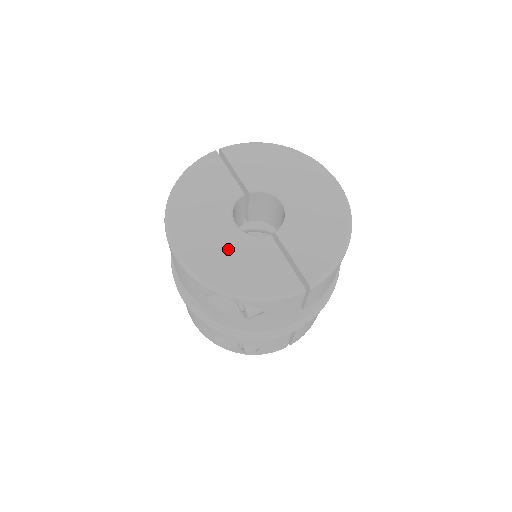
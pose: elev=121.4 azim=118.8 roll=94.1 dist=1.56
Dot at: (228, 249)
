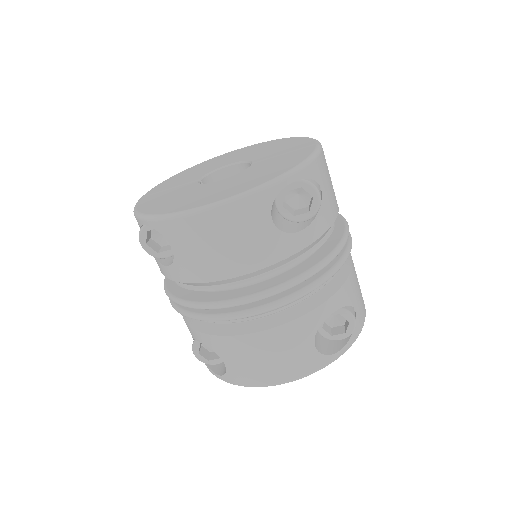
Dot at: (241, 180)
